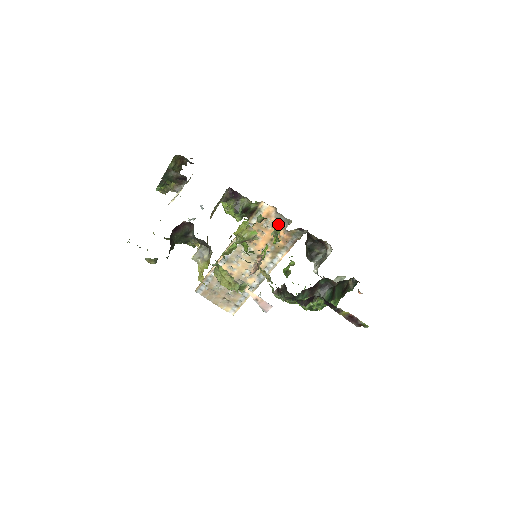
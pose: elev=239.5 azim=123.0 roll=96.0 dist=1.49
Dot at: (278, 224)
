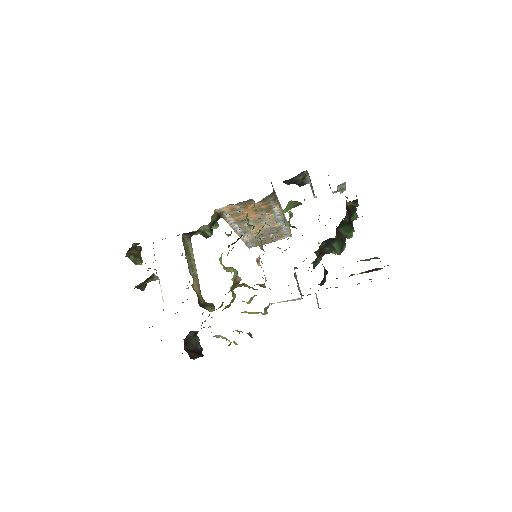
Dot at: (246, 205)
